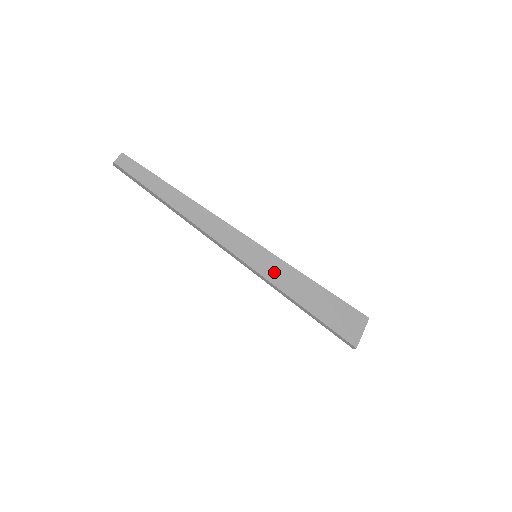
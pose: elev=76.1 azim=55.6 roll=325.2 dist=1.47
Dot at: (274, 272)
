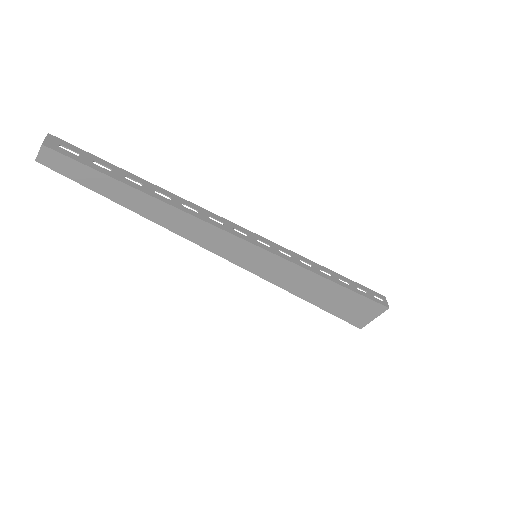
Dot at: (277, 273)
